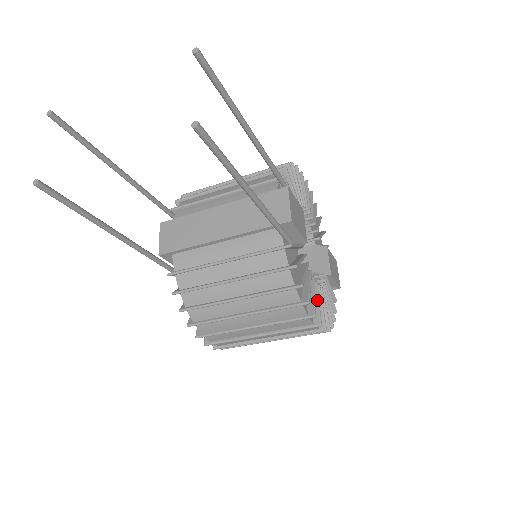
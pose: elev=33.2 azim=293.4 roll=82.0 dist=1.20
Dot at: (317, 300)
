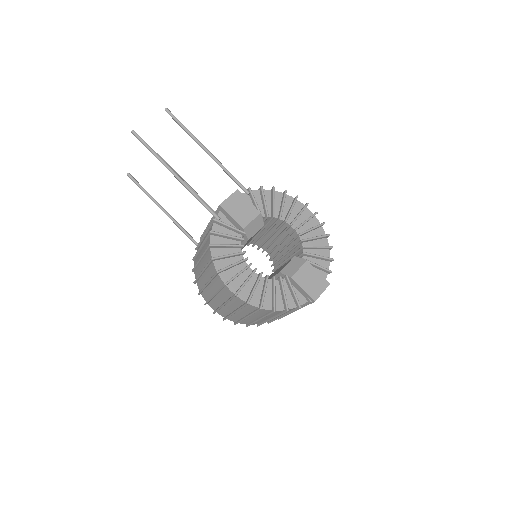
Dot at: (239, 272)
